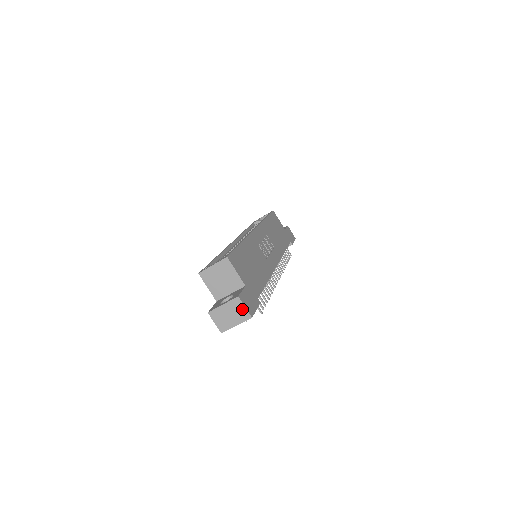
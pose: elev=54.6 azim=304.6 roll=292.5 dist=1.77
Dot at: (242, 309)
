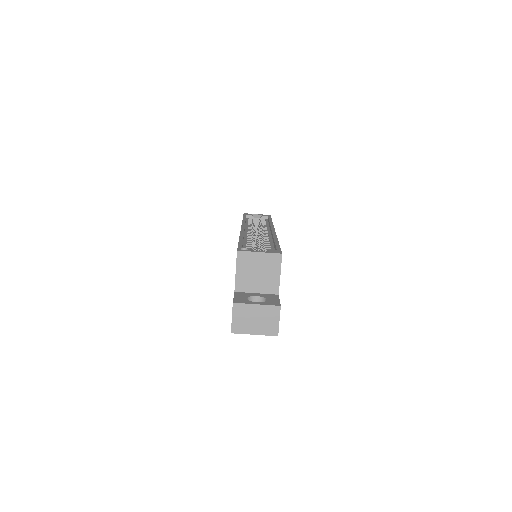
Dot at: (274, 321)
